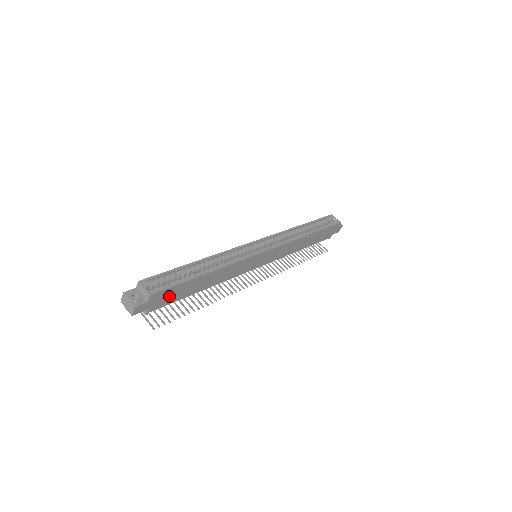
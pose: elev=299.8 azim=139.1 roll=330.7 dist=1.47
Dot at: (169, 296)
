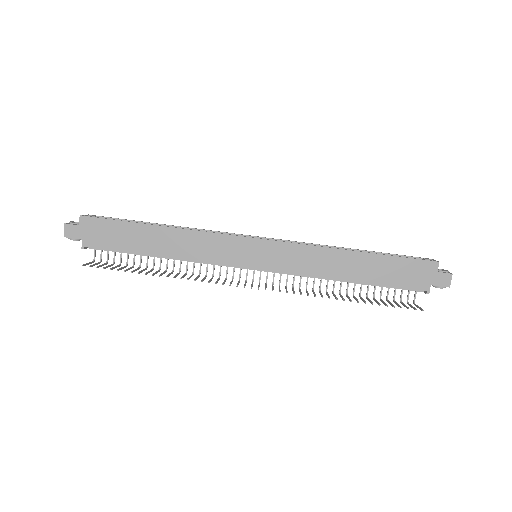
Dot at: (107, 234)
